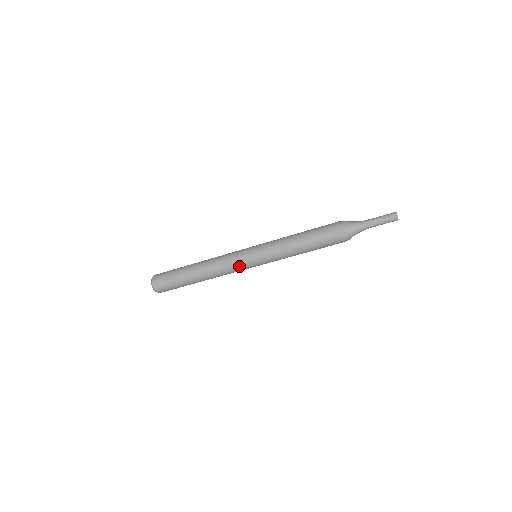
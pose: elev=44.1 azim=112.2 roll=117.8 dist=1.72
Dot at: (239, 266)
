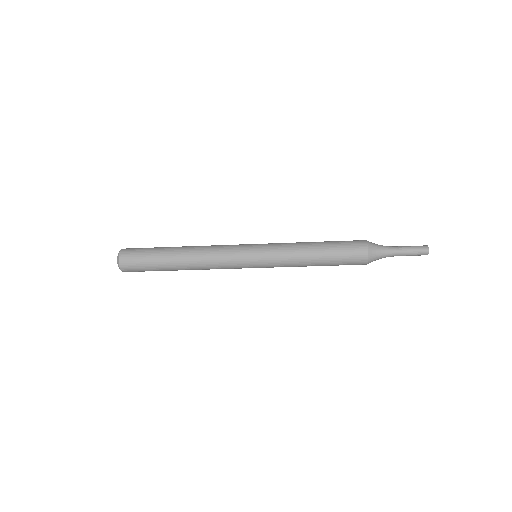
Dot at: (235, 265)
